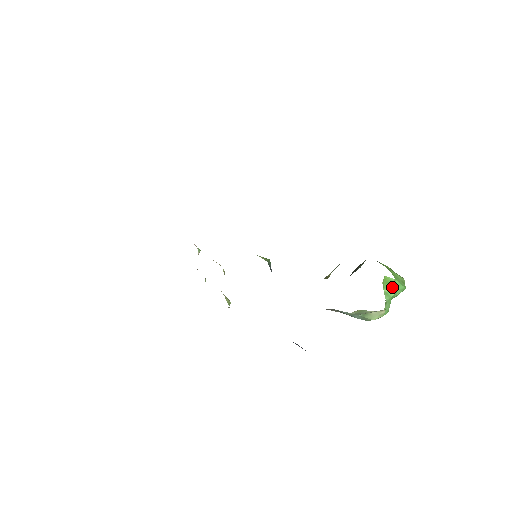
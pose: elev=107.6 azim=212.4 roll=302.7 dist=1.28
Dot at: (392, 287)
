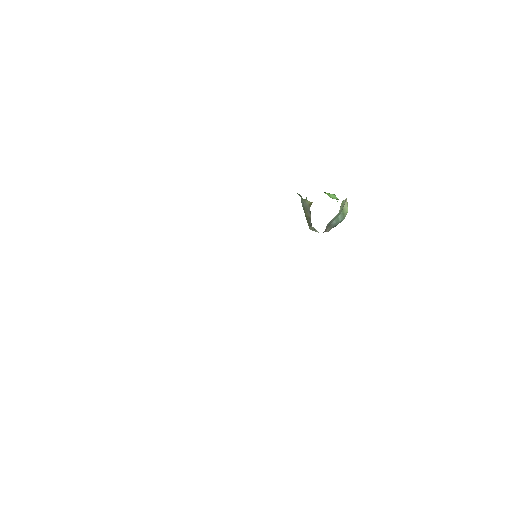
Dot at: (332, 196)
